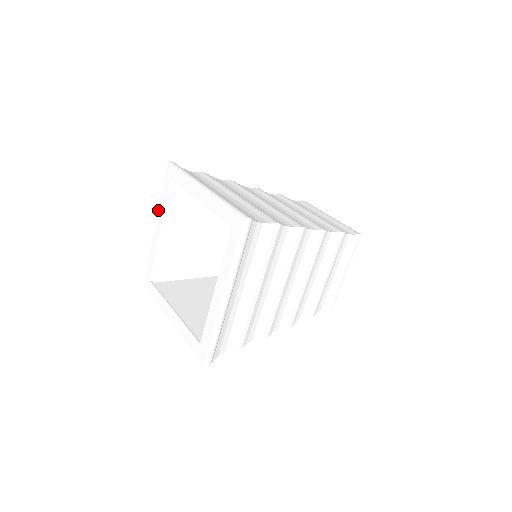
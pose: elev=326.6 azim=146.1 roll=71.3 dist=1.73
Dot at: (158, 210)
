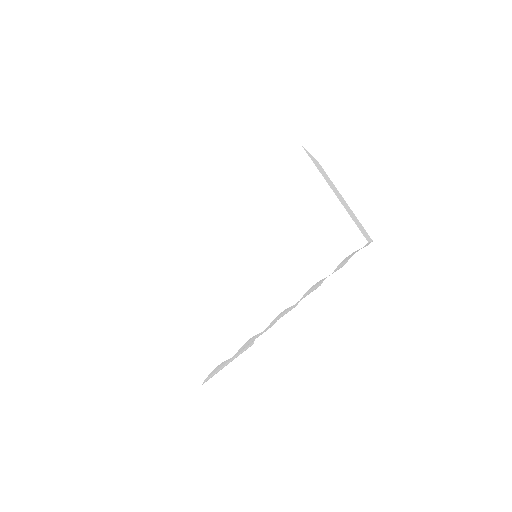
Dot at: occluded
